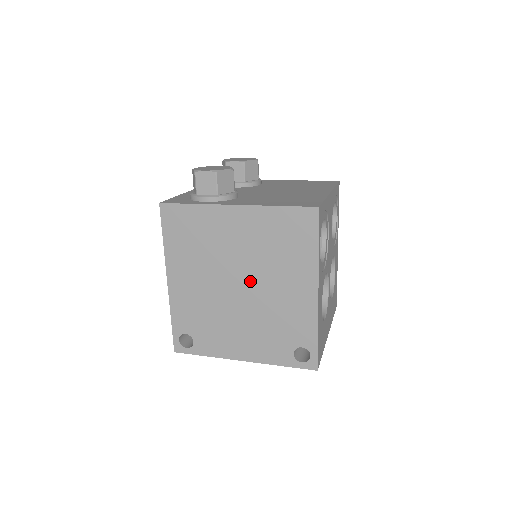
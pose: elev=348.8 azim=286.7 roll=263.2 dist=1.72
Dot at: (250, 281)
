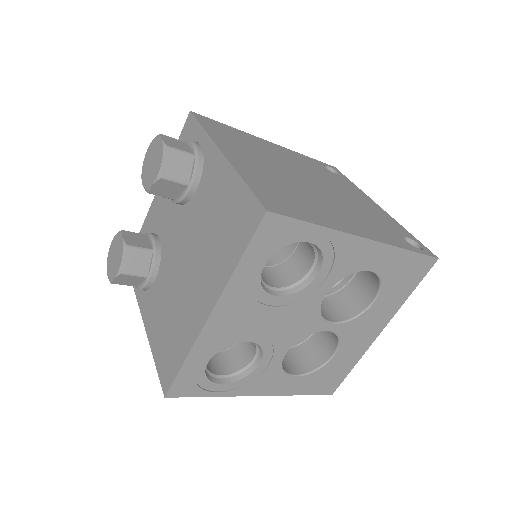
Dot at: occluded
